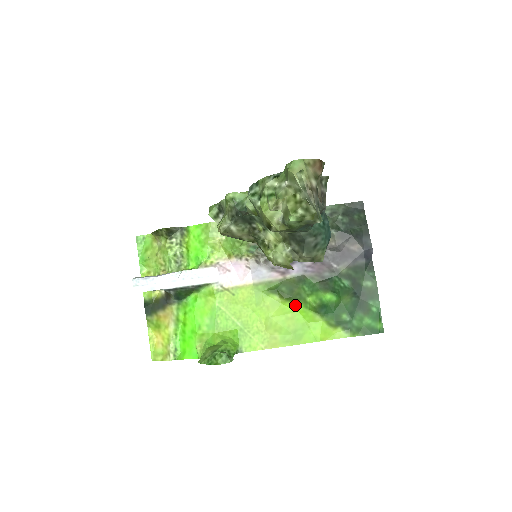
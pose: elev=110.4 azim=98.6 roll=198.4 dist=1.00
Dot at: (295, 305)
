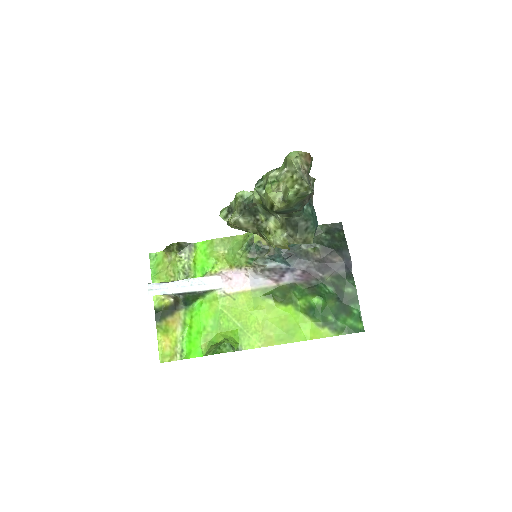
Dot at: (287, 308)
